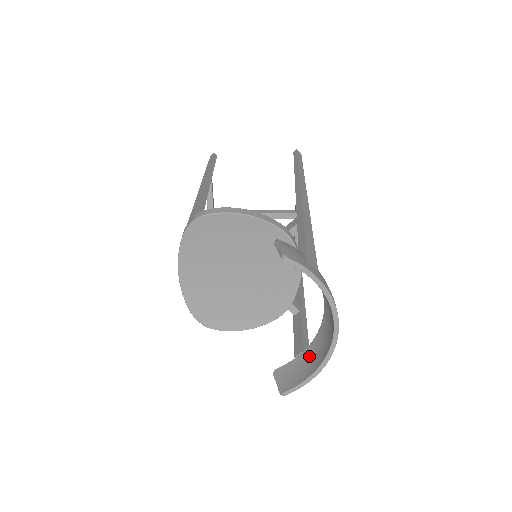
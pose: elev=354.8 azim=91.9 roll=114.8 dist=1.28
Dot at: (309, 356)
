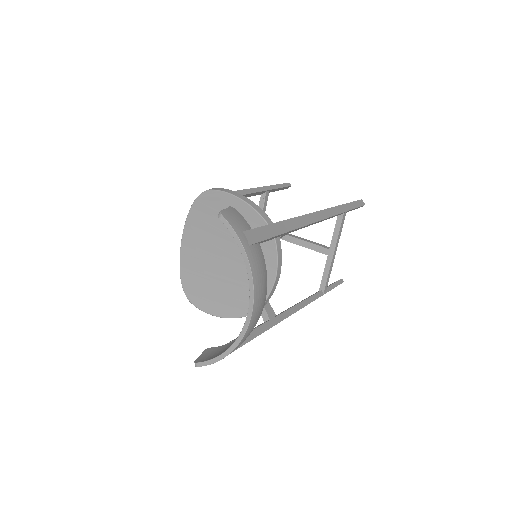
Dot at: occluded
